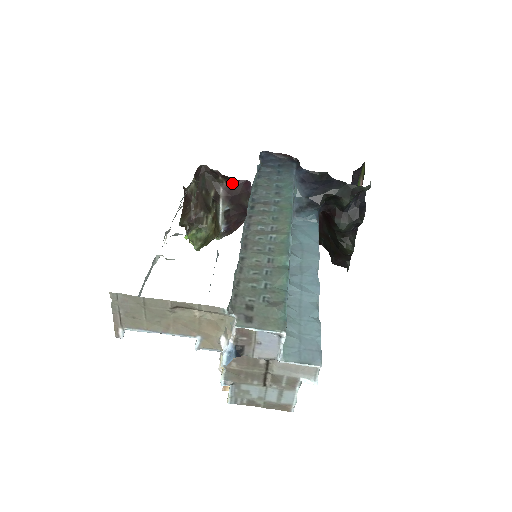
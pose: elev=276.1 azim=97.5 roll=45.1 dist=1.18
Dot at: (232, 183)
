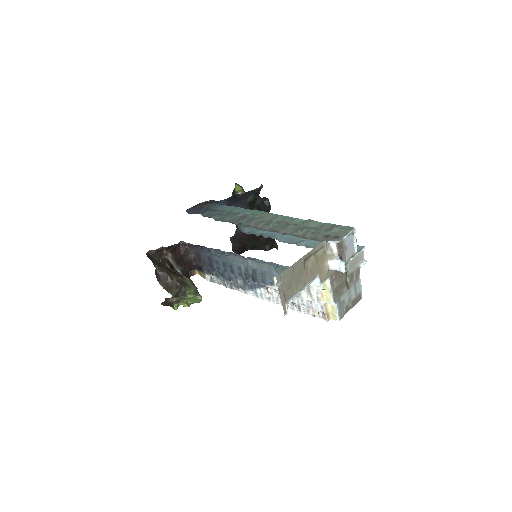
Dot at: (173, 250)
